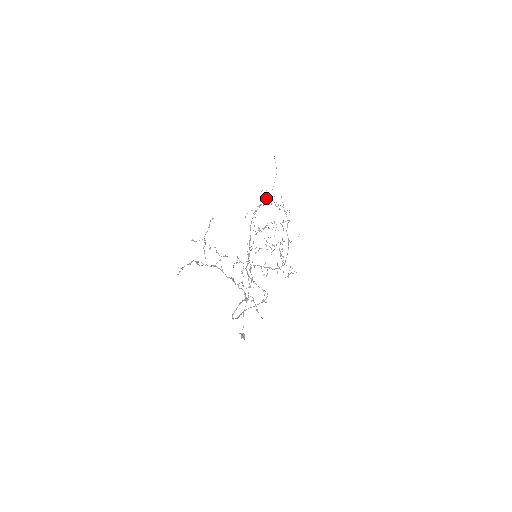
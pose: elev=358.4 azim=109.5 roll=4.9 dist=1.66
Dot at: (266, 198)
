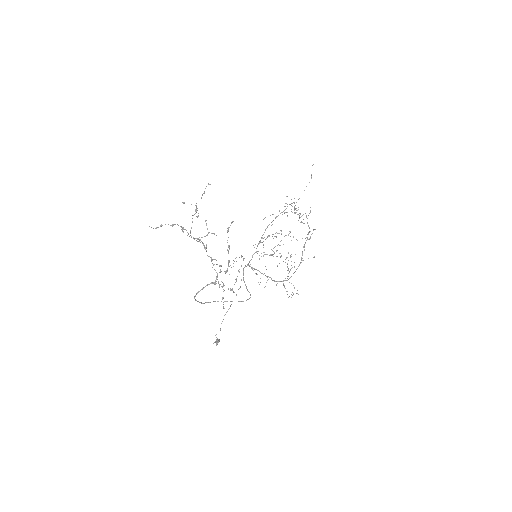
Dot at: (292, 206)
